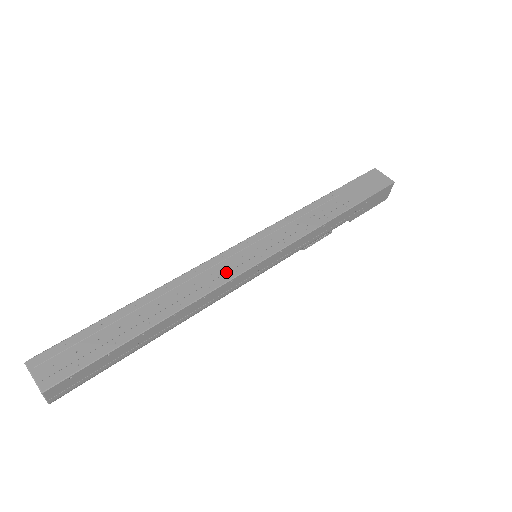
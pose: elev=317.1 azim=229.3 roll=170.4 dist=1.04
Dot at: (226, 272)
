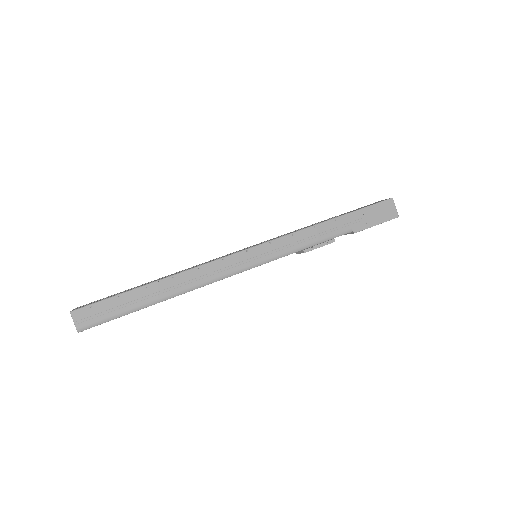
Dot at: occluded
